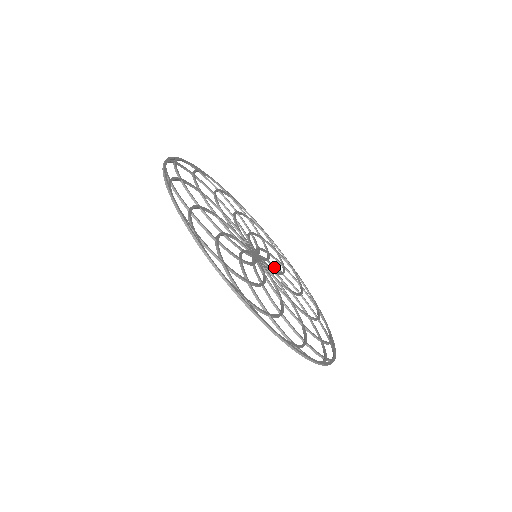
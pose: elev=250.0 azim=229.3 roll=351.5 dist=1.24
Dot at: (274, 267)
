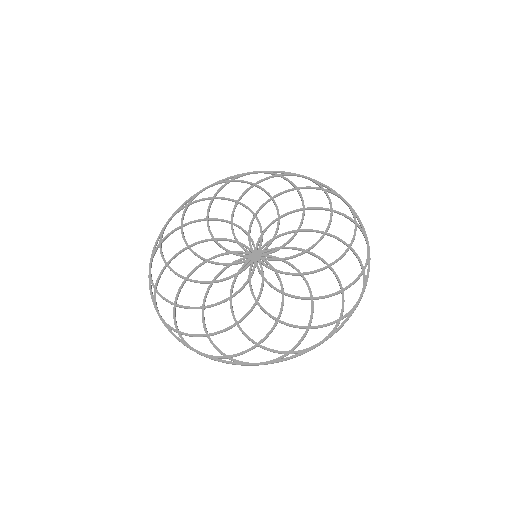
Dot at: occluded
